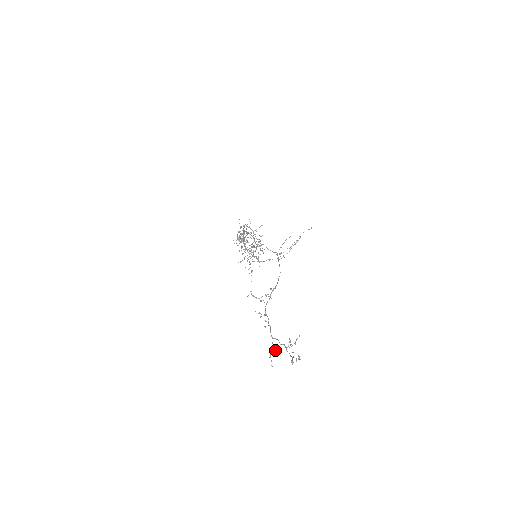
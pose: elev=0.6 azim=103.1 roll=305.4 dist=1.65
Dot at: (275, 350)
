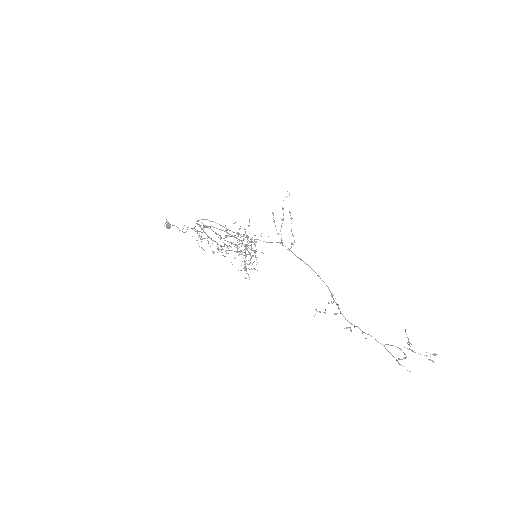
Dot at: (404, 358)
